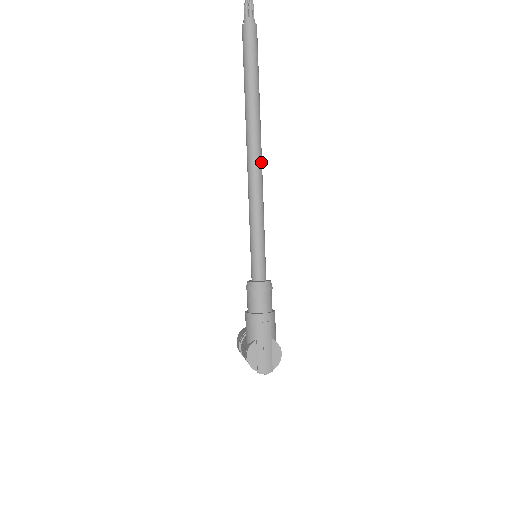
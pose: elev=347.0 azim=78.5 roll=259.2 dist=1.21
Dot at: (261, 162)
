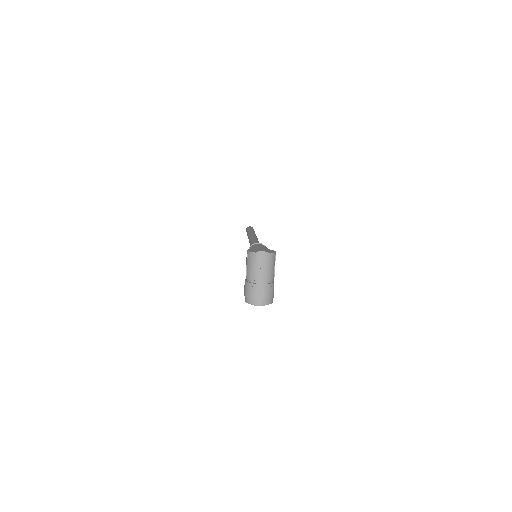
Dot at: occluded
